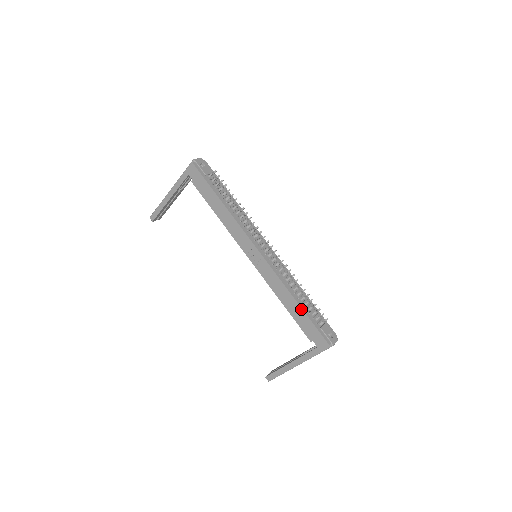
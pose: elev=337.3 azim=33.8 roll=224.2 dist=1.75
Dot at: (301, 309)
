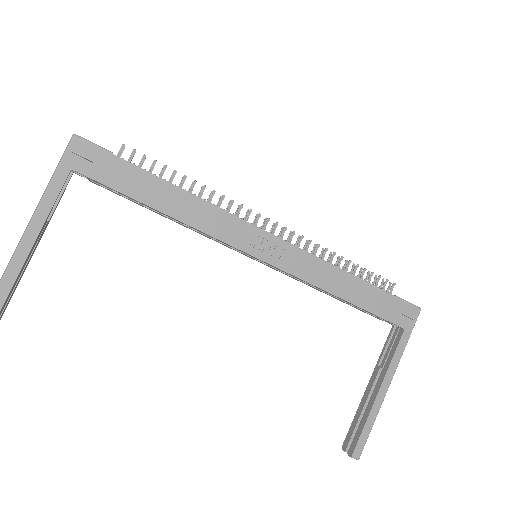
Dot at: (367, 284)
